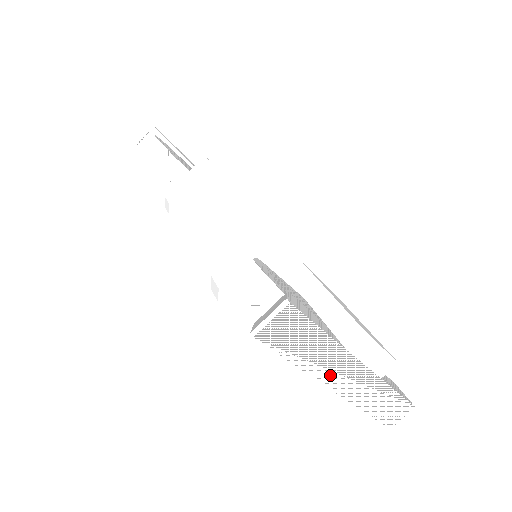
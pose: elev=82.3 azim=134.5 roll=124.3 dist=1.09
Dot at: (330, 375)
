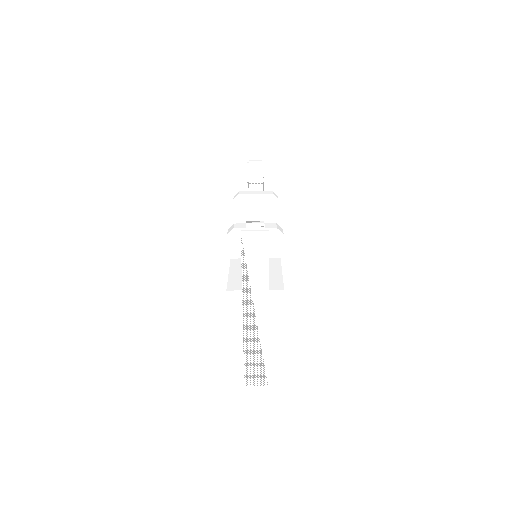
Dot at: (250, 299)
